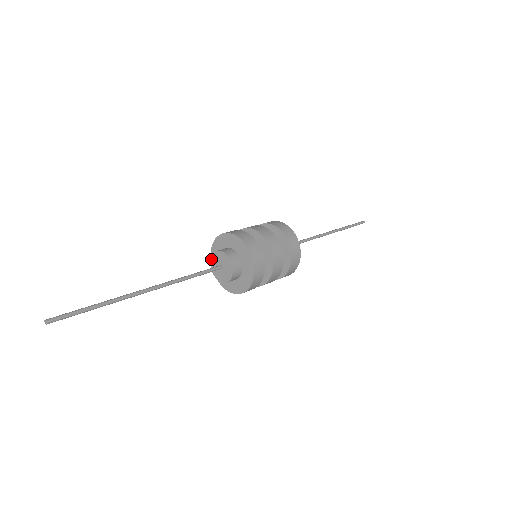
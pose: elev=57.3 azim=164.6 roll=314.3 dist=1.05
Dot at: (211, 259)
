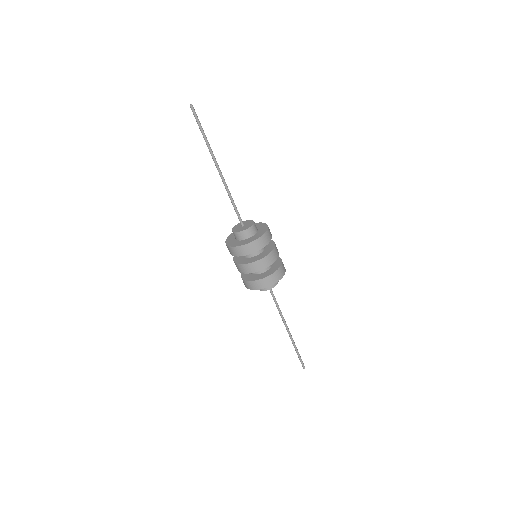
Dot at: (239, 223)
